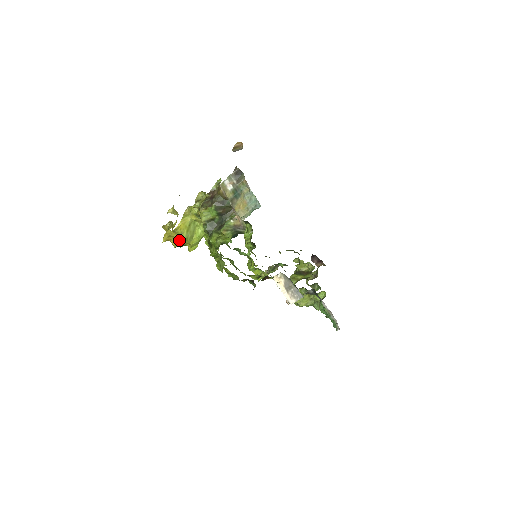
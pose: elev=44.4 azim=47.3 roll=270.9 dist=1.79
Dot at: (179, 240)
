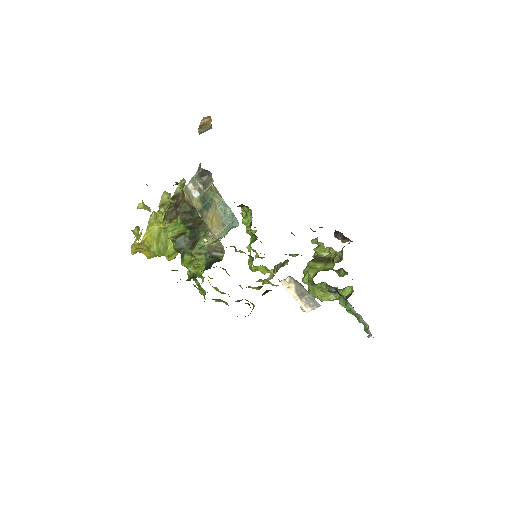
Dot at: occluded
